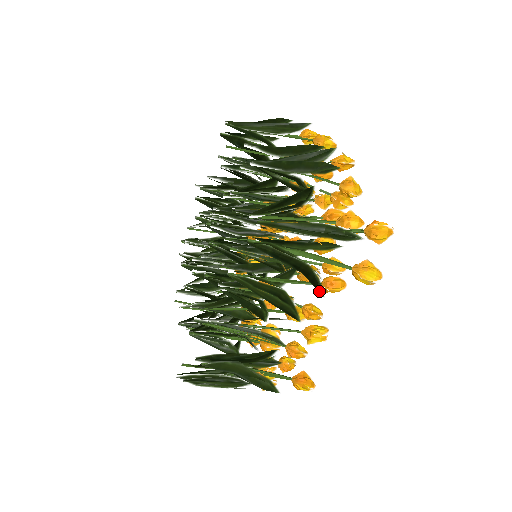
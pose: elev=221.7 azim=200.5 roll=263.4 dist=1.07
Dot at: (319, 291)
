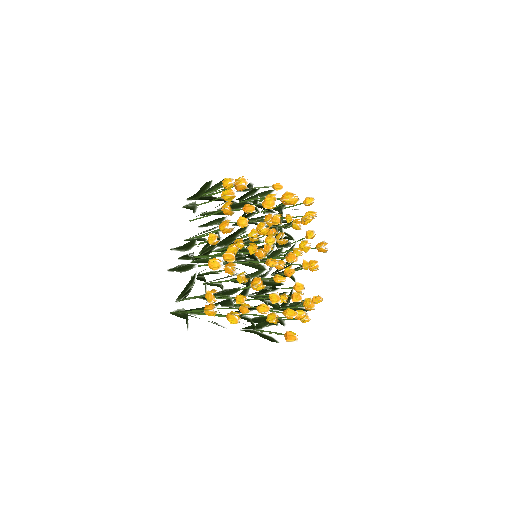
Dot at: occluded
